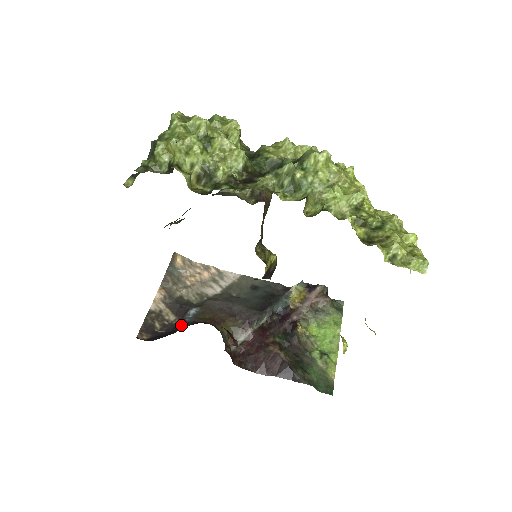
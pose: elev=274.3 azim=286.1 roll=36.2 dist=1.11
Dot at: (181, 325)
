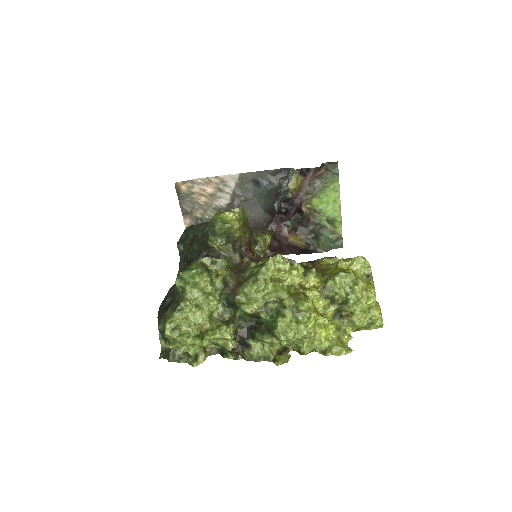
Dot at: occluded
